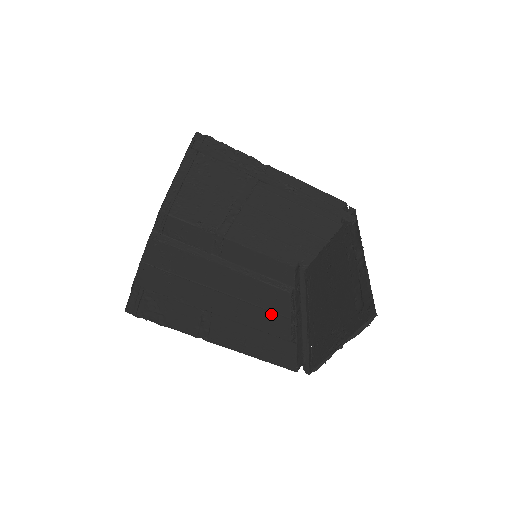
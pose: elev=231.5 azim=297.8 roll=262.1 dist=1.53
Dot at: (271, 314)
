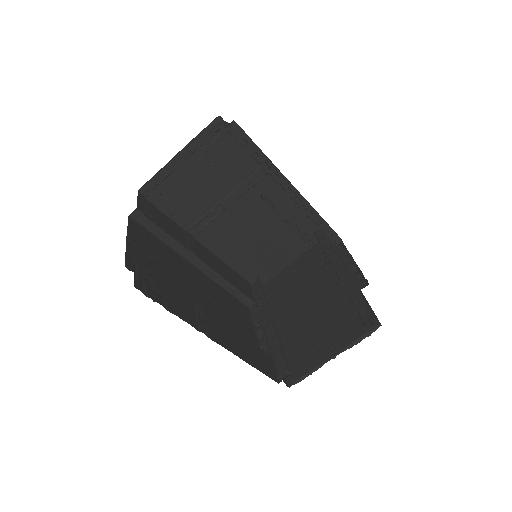
Dot at: (241, 324)
